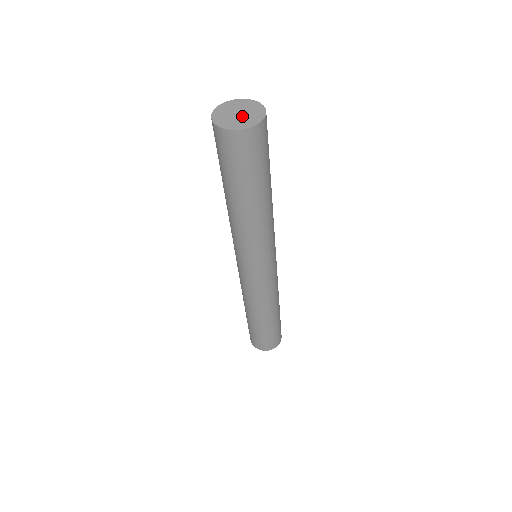
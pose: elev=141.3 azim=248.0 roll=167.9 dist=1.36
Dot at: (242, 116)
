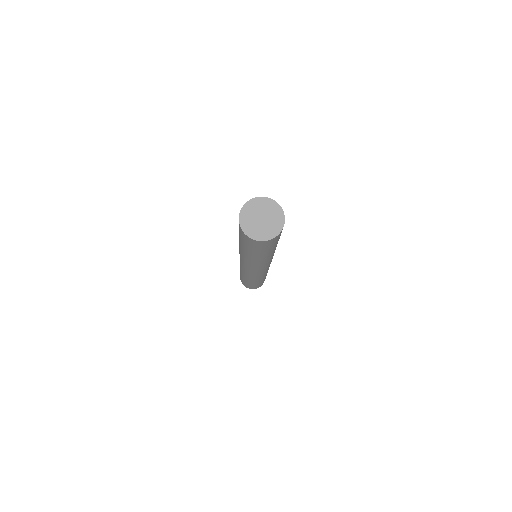
Dot at: (267, 221)
